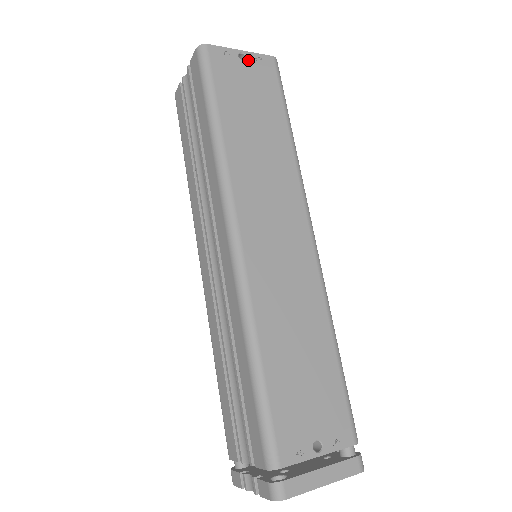
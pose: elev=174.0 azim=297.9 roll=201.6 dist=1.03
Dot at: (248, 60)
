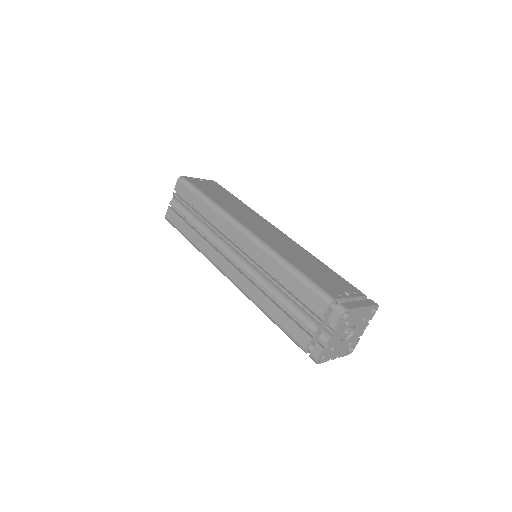
Dot at: (204, 181)
